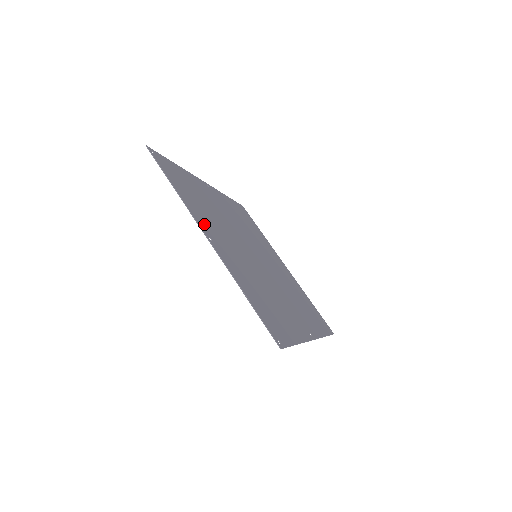
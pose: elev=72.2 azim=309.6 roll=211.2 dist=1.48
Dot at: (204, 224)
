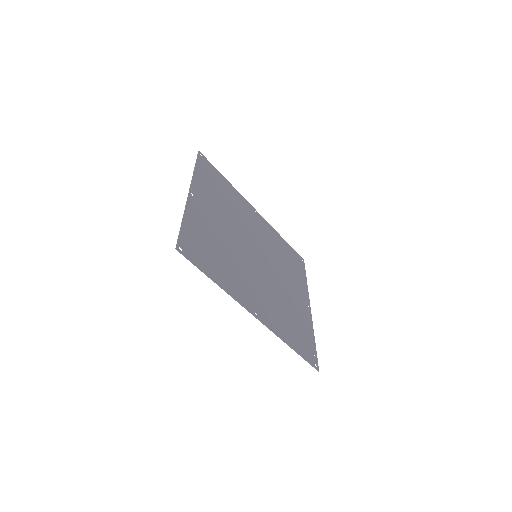
Dot at: (200, 192)
